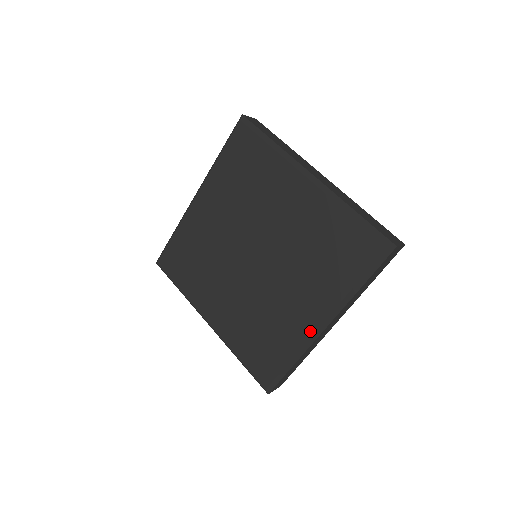
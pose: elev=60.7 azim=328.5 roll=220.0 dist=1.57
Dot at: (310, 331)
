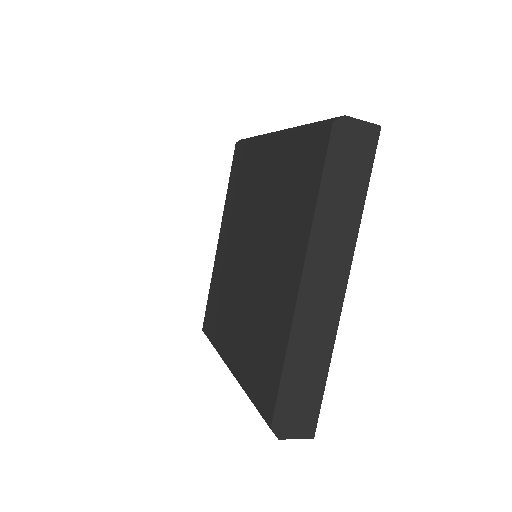
Dot at: (294, 299)
